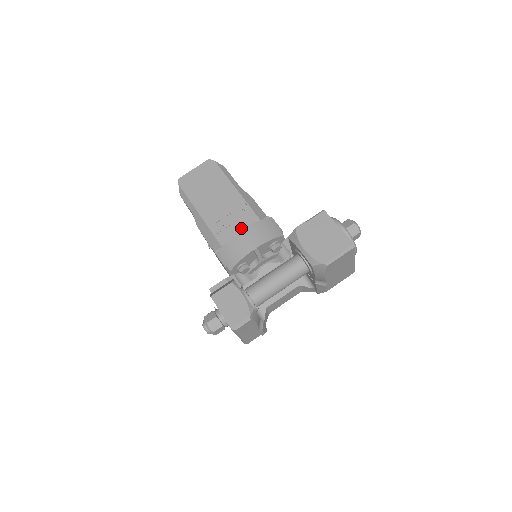
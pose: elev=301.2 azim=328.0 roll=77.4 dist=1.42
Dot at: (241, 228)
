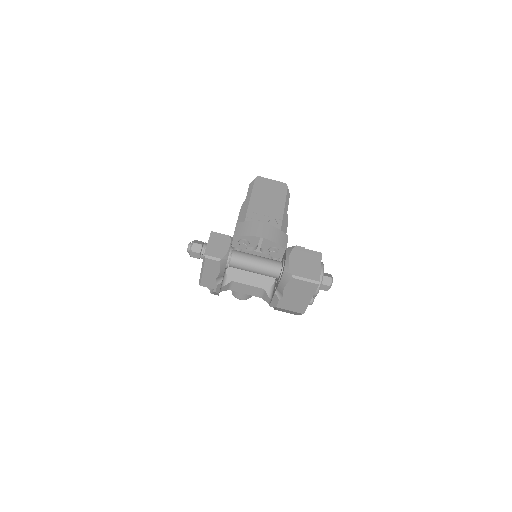
Dot at: occluded
